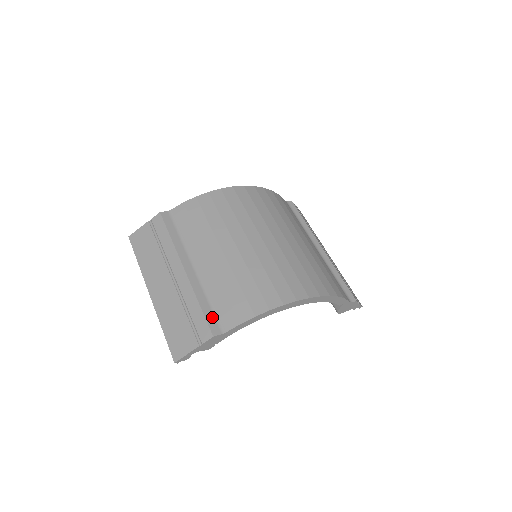
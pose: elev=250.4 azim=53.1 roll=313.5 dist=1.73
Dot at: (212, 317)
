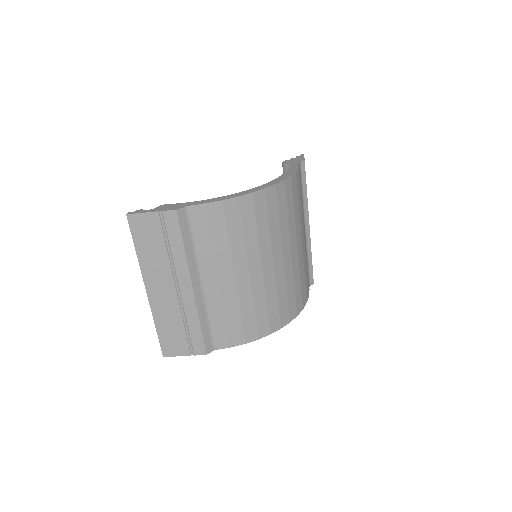
Dot at: (209, 337)
